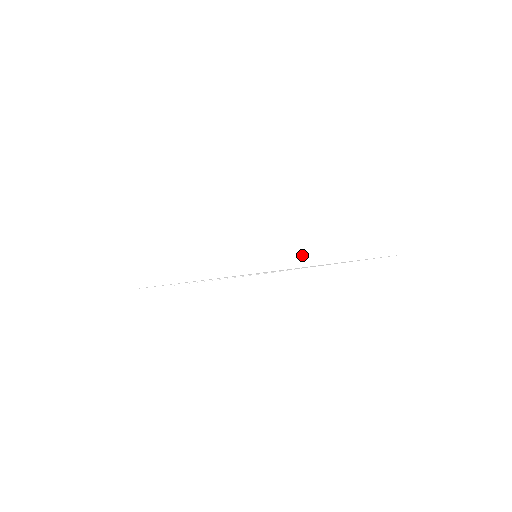
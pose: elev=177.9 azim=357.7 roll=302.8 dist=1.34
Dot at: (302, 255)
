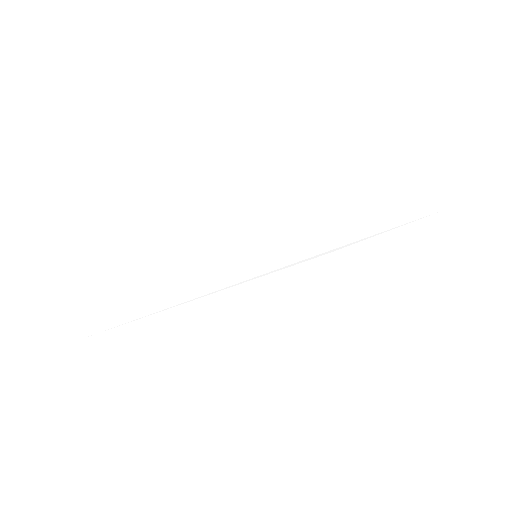
Dot at: (313, 242)
